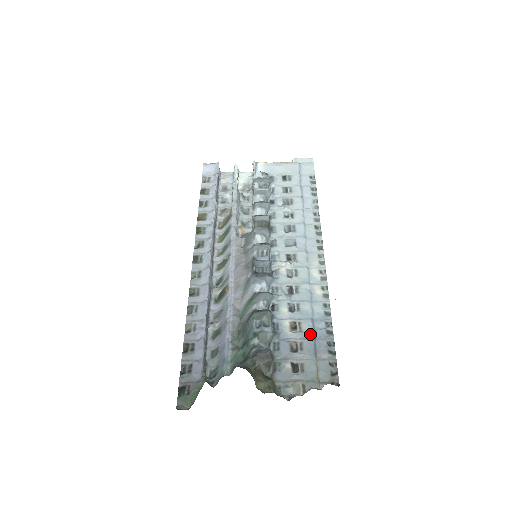
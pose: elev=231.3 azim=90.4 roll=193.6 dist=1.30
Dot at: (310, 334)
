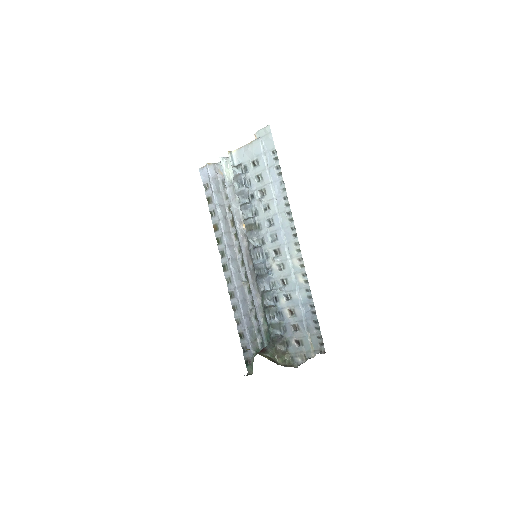
Dot at: (301, 317)
